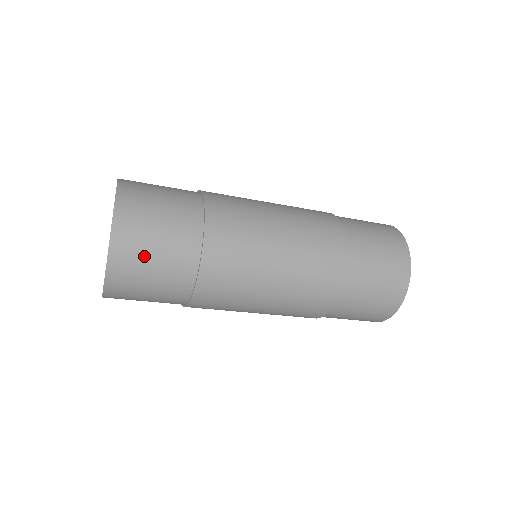
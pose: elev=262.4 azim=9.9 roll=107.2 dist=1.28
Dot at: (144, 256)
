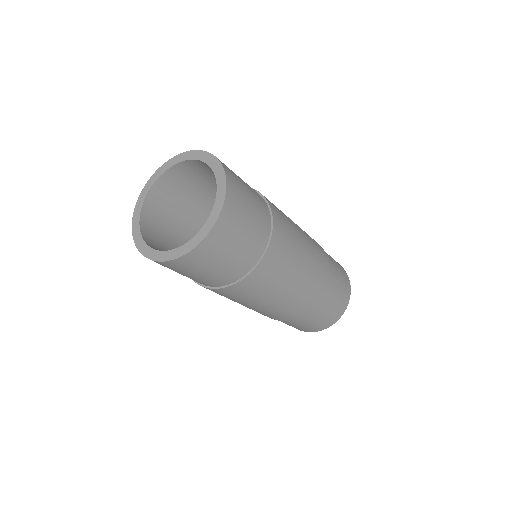
Dot at: (230, 244)
